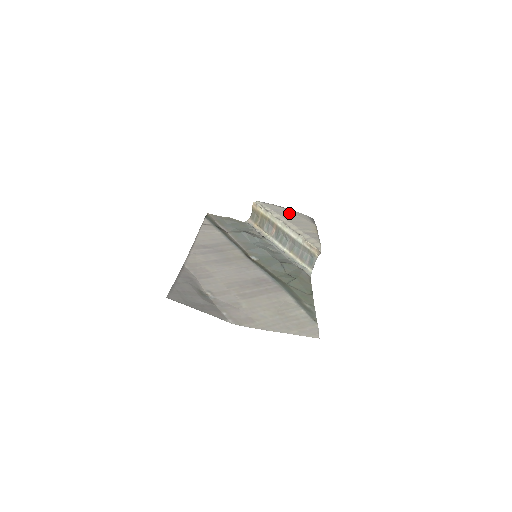
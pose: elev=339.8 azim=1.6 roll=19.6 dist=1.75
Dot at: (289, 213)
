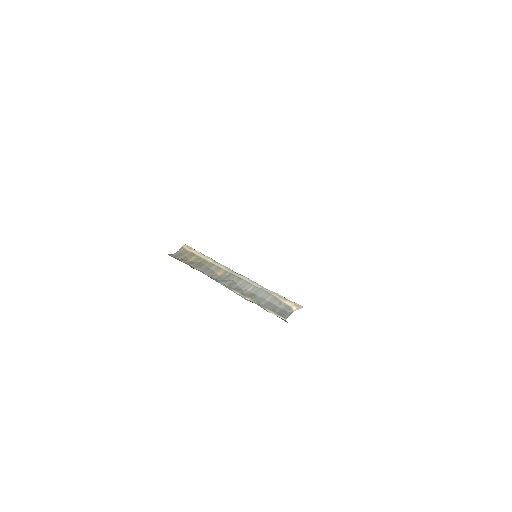
Dot at: occluded
